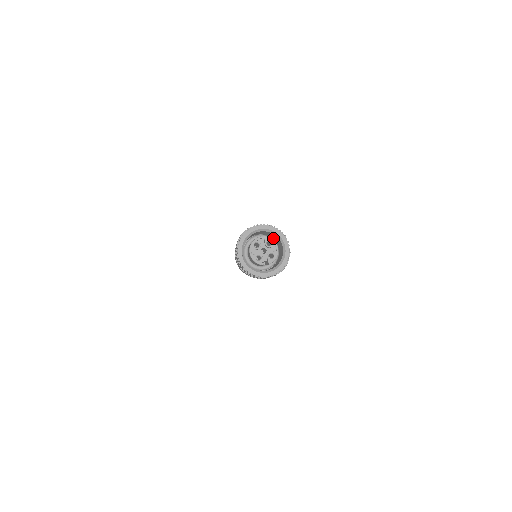
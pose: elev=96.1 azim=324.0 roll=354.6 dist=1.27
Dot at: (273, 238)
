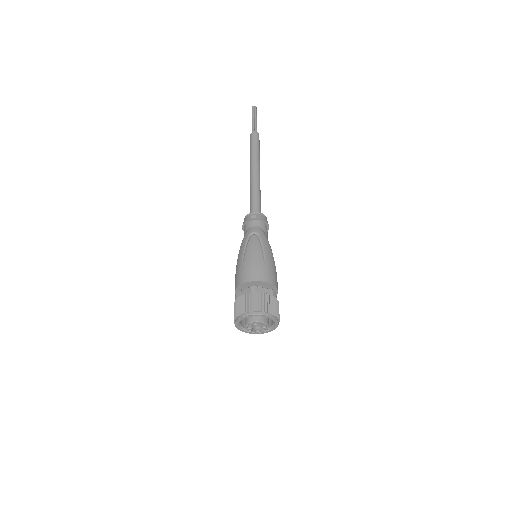
Dot at: occluded
